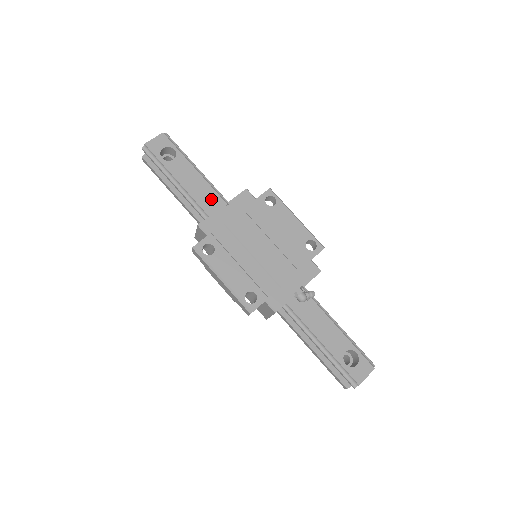
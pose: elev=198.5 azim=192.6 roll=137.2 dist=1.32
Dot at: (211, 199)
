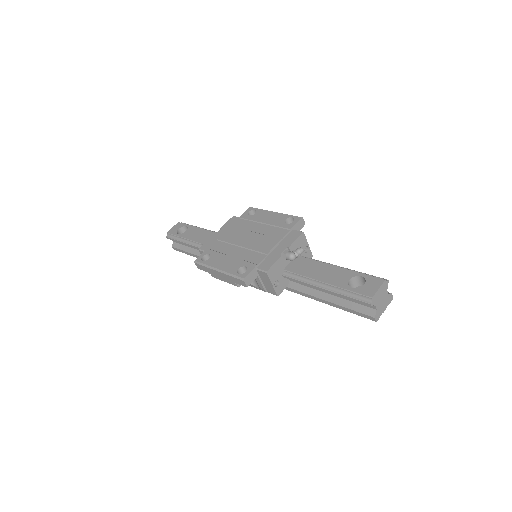
Dot at: occluded
